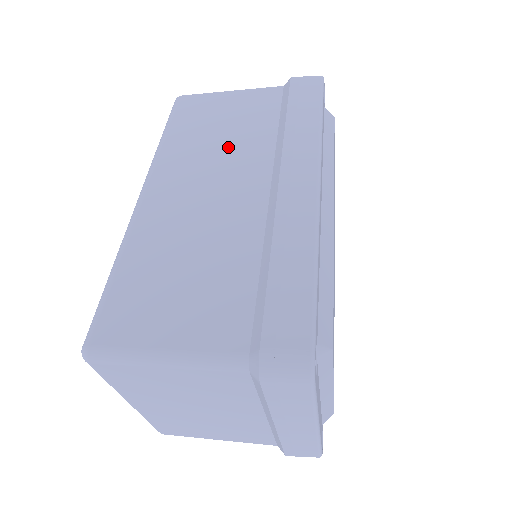
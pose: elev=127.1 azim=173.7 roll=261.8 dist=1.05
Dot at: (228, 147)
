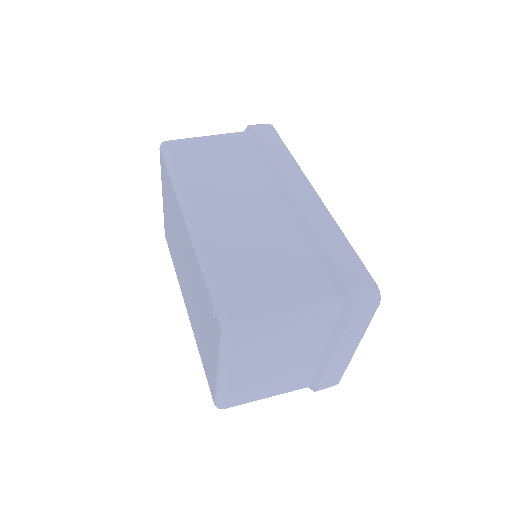
Dot at: (234, 176)
